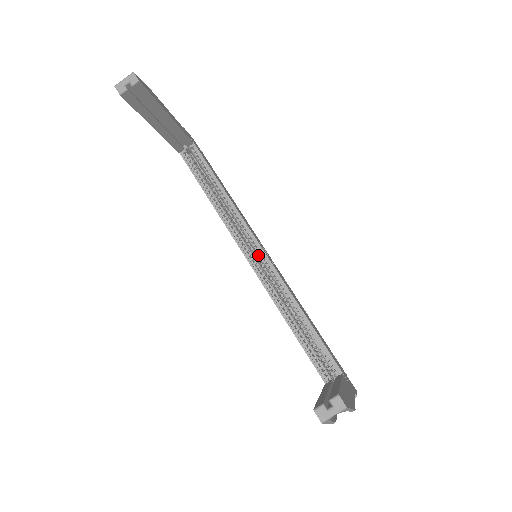
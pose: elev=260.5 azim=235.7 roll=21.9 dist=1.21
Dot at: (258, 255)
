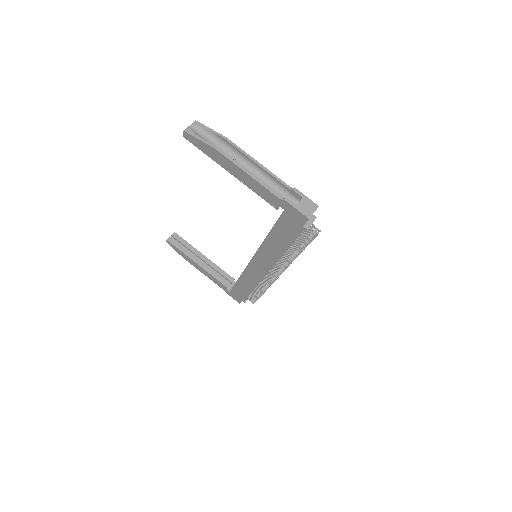
Dot at: occluded
